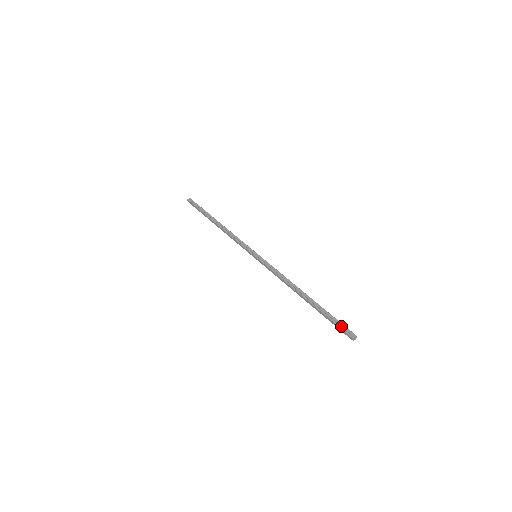
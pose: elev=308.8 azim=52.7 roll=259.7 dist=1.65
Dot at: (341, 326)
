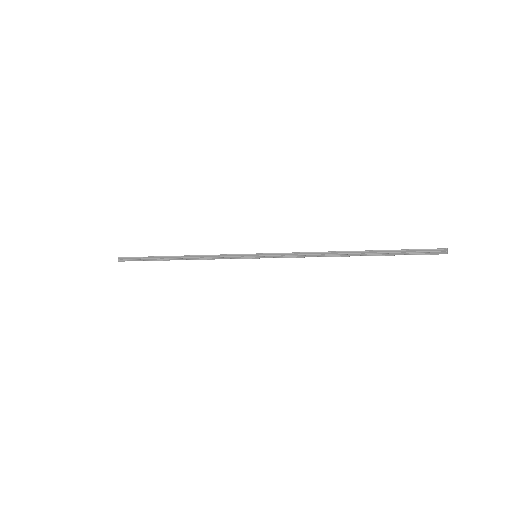
Dot at: (421, 252)
